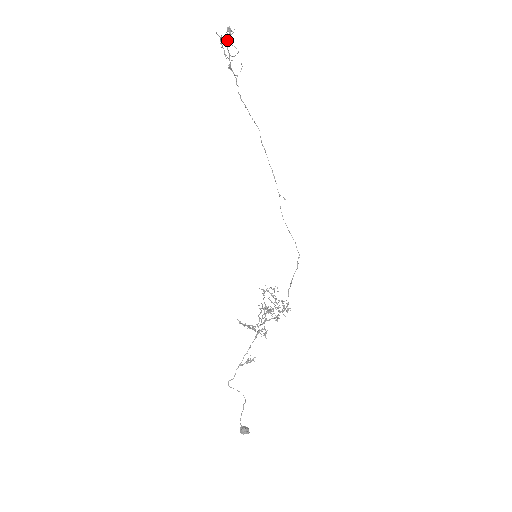
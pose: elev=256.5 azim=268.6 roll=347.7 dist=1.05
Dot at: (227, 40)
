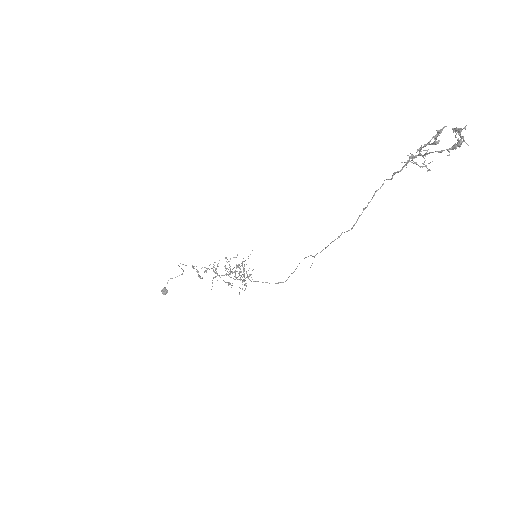
Dot at: occluded
